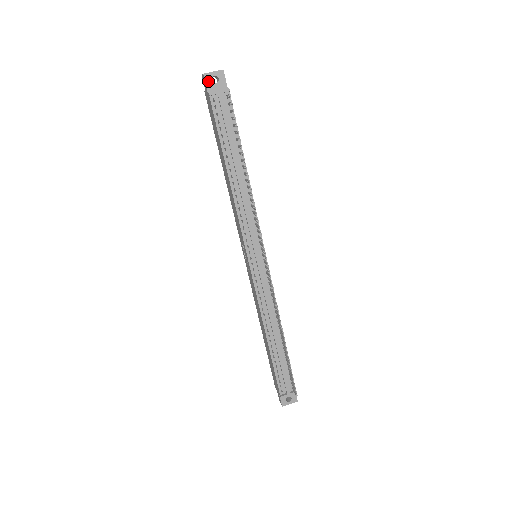
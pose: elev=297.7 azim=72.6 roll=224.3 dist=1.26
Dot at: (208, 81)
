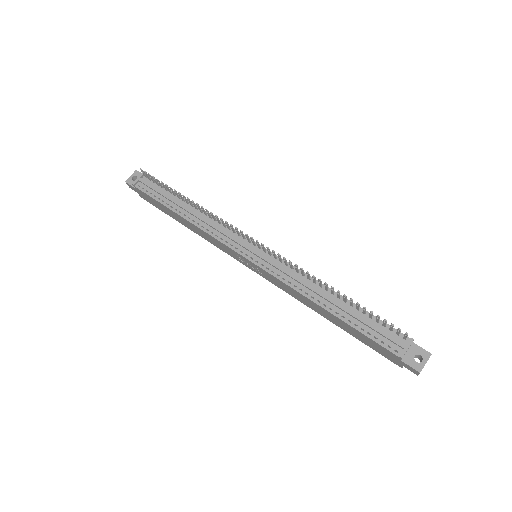
Dot at: (131, 183)
